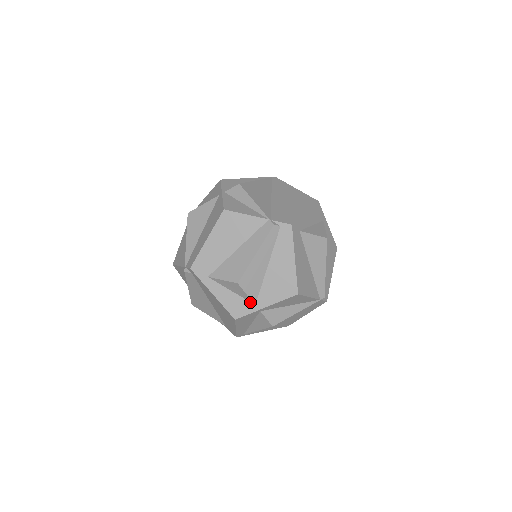
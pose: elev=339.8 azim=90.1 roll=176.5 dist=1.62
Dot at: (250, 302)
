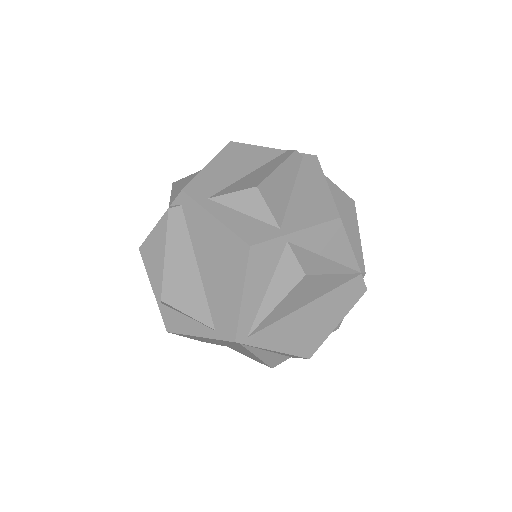
Dot at: (272, 225)
